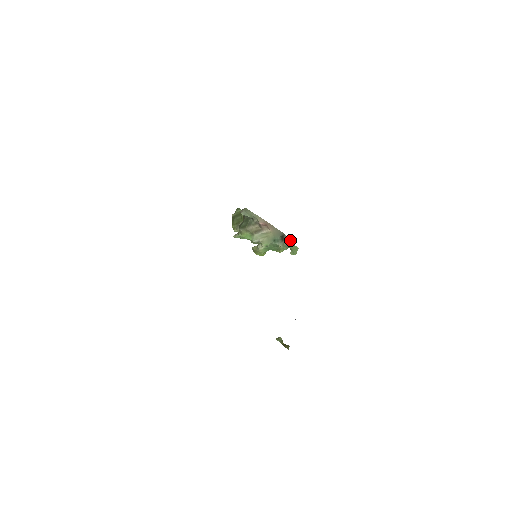
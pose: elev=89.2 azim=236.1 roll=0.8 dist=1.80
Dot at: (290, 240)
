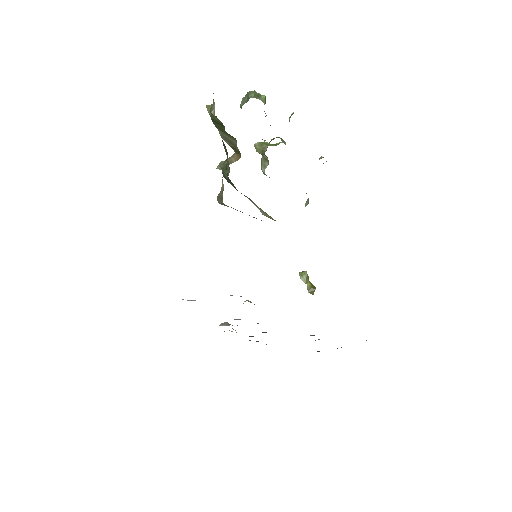
Dot at: occluded
